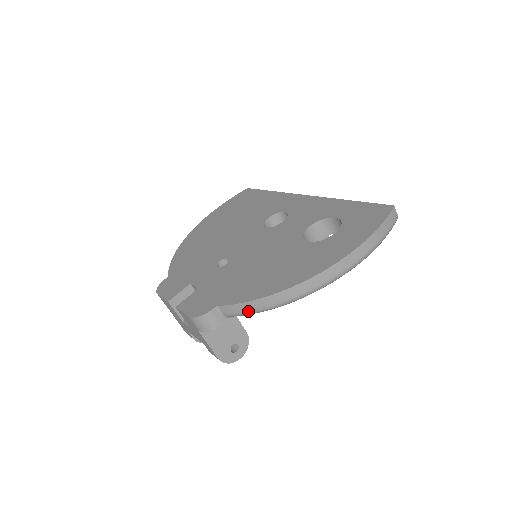
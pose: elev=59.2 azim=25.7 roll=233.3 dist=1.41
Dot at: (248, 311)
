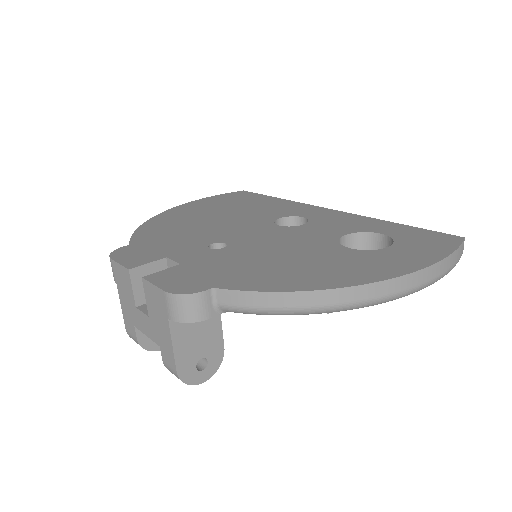
Dot at: (260, 307)
